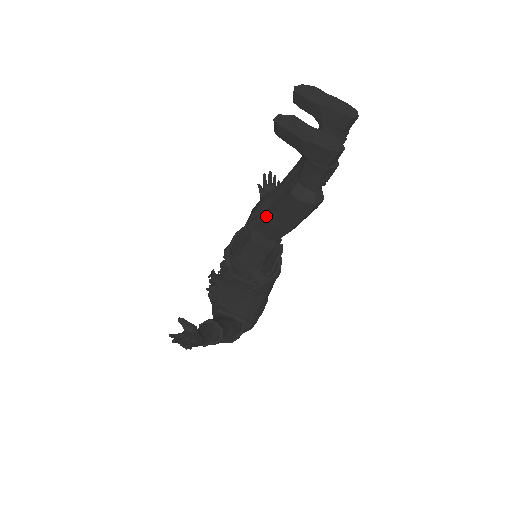
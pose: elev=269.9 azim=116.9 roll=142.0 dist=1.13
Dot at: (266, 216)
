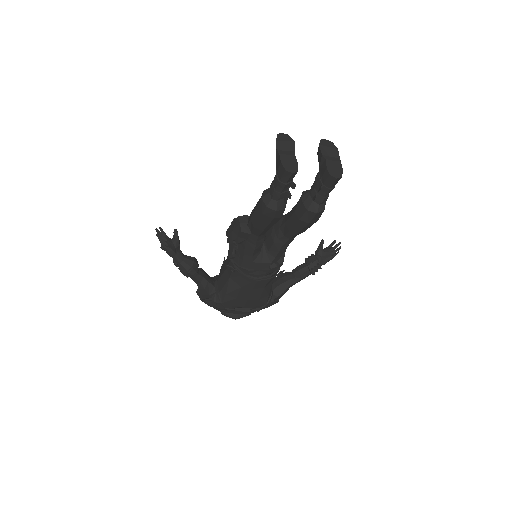
Dot at: occluded
